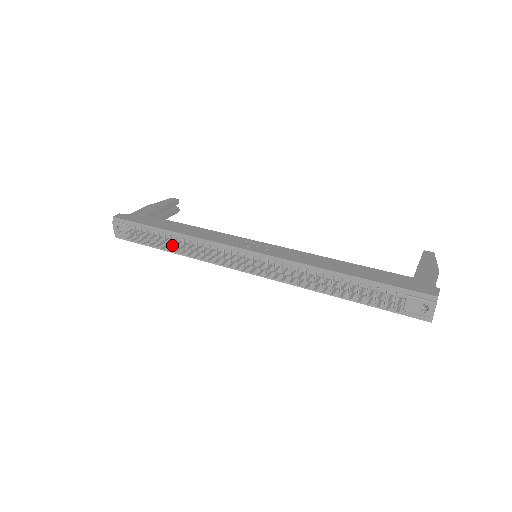
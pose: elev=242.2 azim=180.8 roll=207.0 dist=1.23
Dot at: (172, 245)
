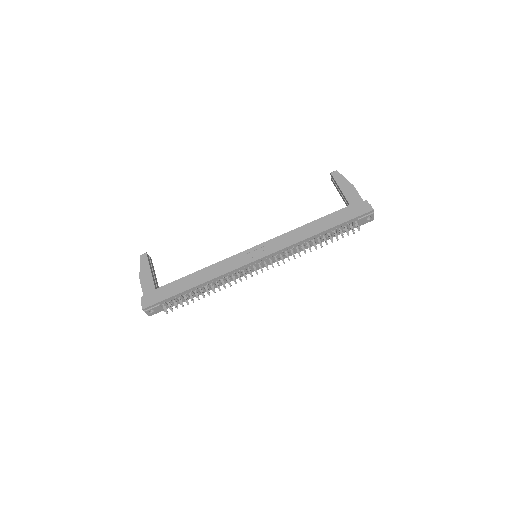
Dot at: (199, 291)
